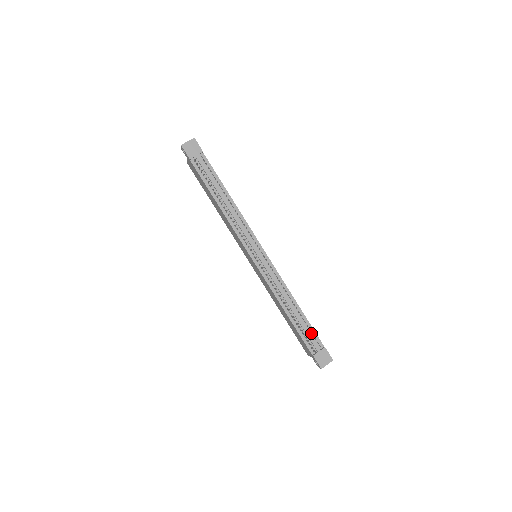
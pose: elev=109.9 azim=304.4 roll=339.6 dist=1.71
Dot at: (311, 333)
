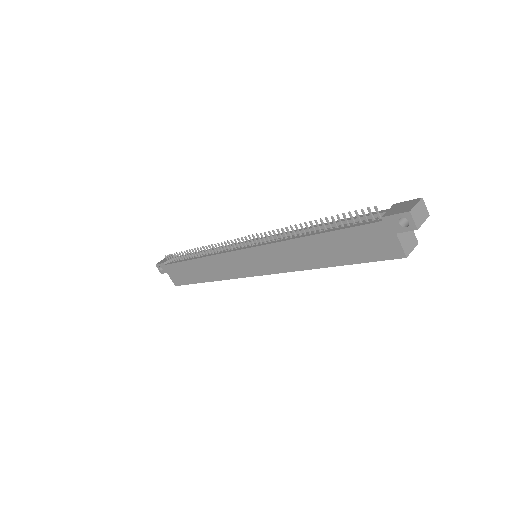
Dot at: occluded
